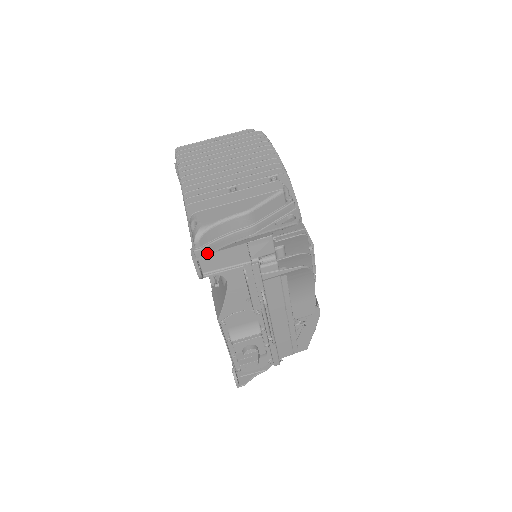
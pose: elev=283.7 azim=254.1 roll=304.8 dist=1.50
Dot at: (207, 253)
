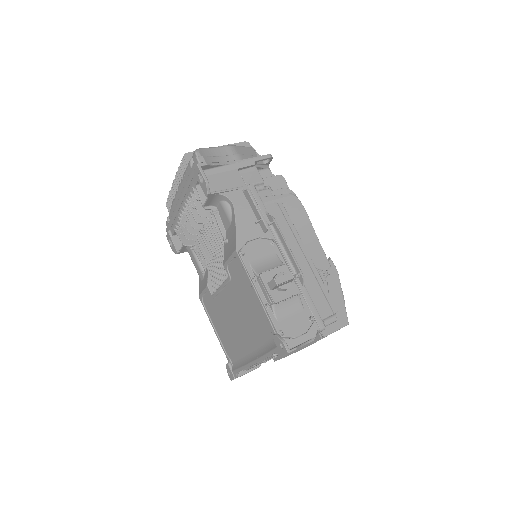
Dot at: (208, 162)
